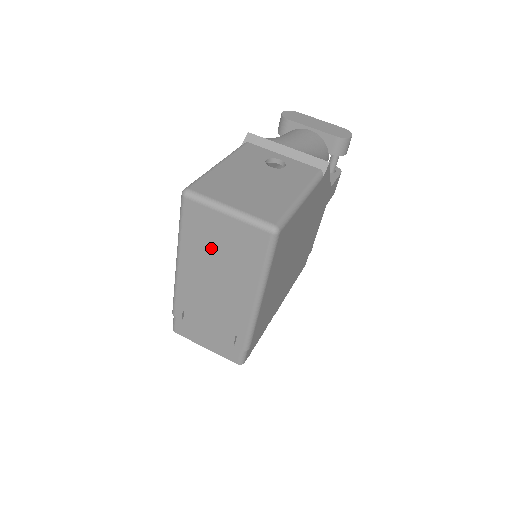
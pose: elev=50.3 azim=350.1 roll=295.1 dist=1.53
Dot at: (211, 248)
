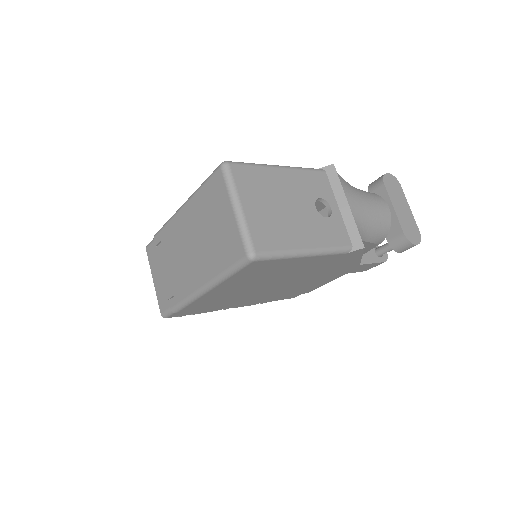
Dot at: (207, 221)
